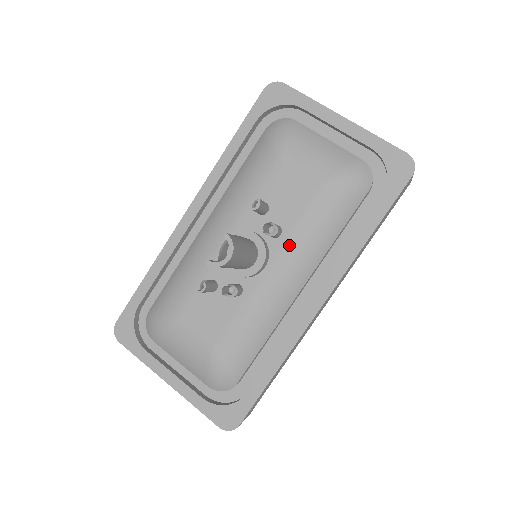
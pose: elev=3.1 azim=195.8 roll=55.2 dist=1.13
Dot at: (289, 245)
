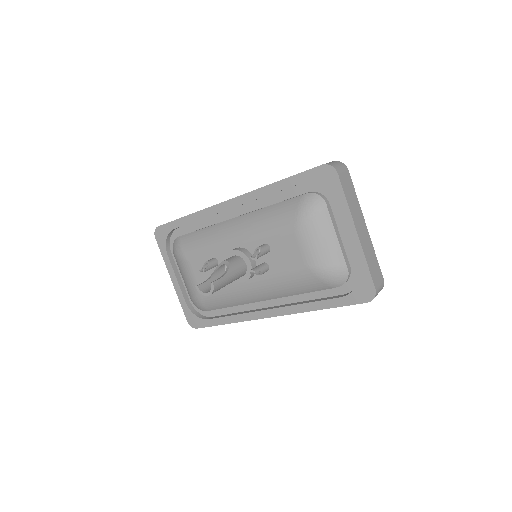
Dot at: (268, 280)
